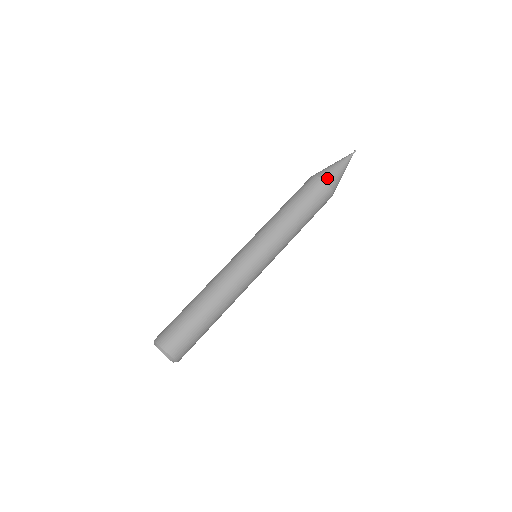
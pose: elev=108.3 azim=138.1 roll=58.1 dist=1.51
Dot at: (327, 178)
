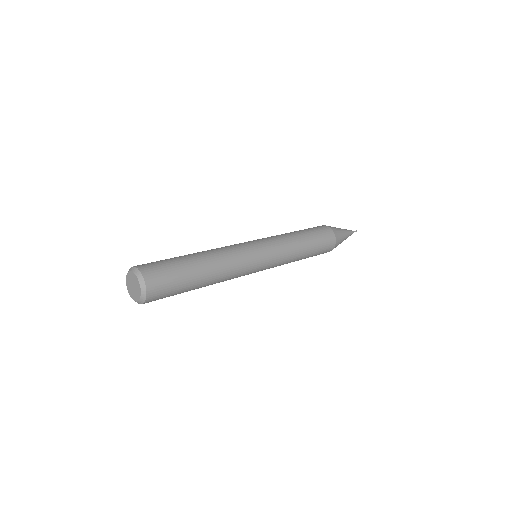
Dot at: (336, 232)
